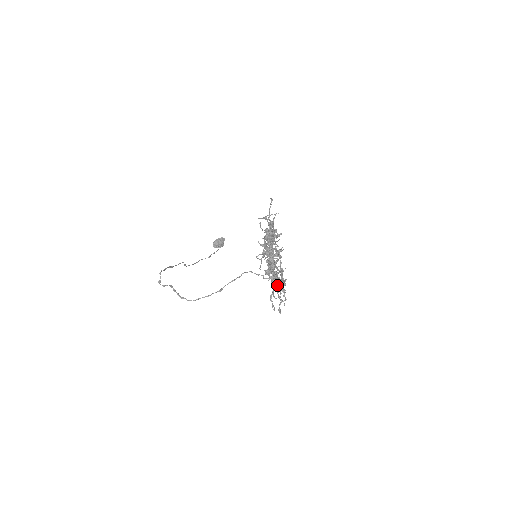
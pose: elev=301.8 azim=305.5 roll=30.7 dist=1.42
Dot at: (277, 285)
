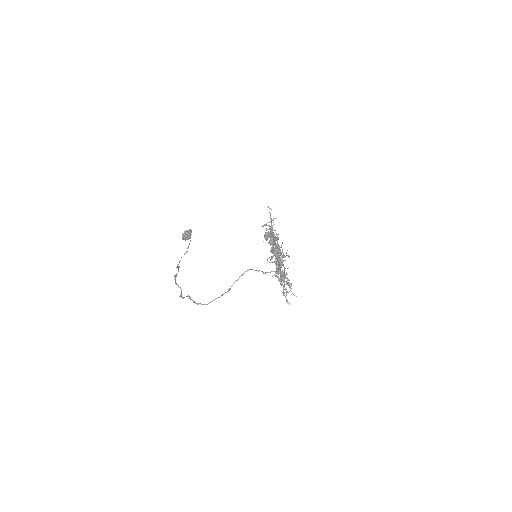
Dot at: (285, 281)
